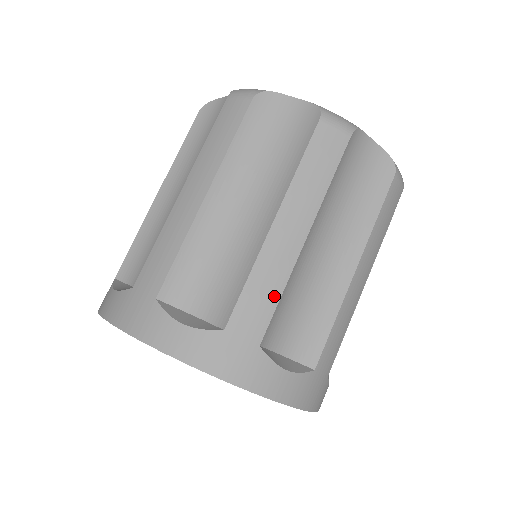
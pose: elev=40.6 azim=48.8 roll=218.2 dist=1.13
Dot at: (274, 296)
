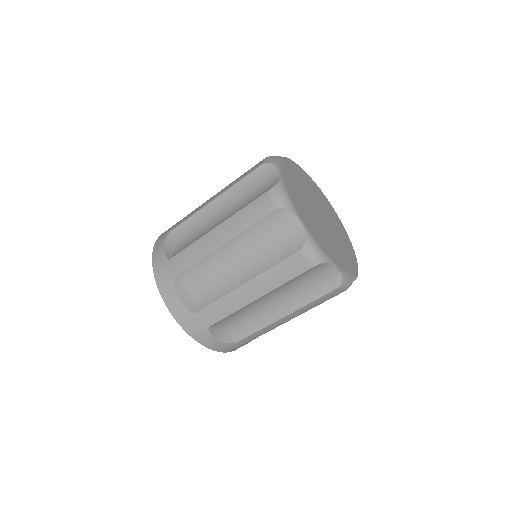
Dot at: (226, 314)
